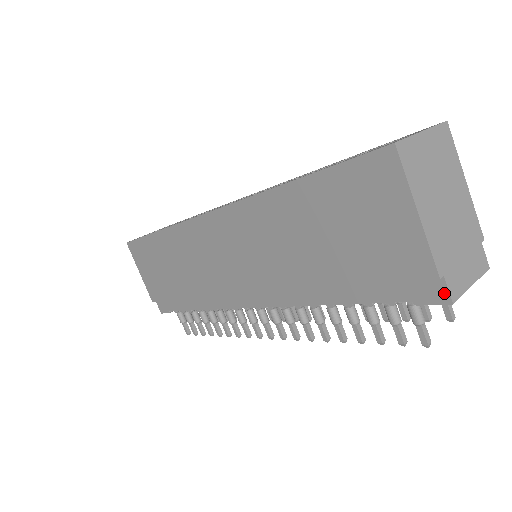
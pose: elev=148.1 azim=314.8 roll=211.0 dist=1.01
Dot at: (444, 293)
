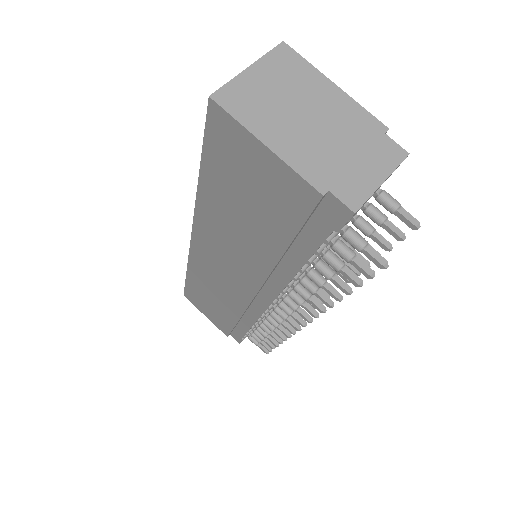
Dot at: (342, 207)
